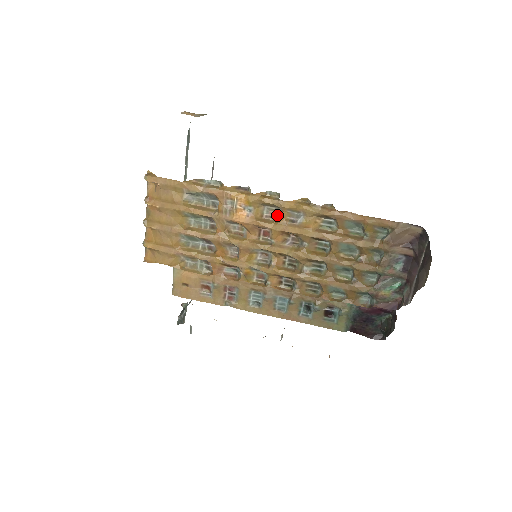
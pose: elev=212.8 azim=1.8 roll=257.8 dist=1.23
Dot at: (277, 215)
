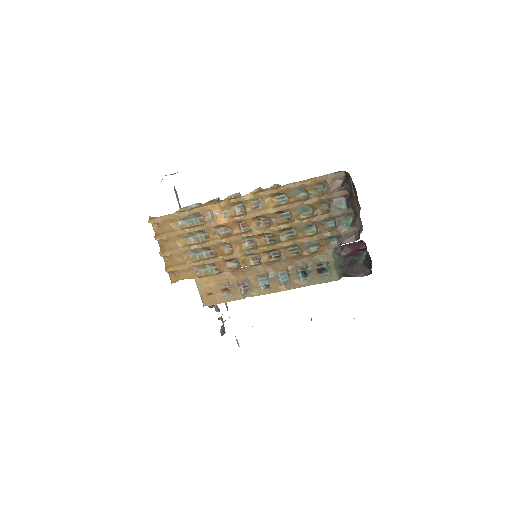
Dot at: (245, 208)
